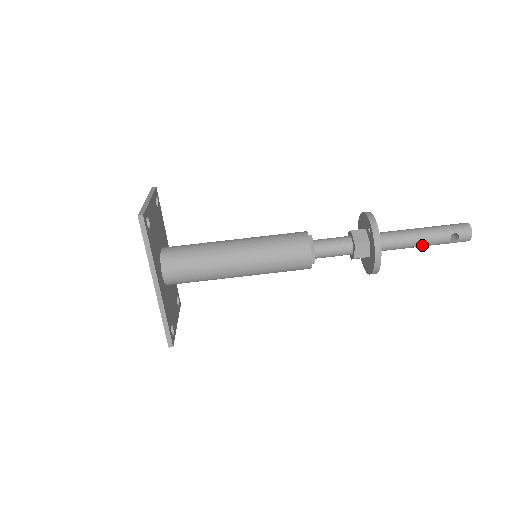
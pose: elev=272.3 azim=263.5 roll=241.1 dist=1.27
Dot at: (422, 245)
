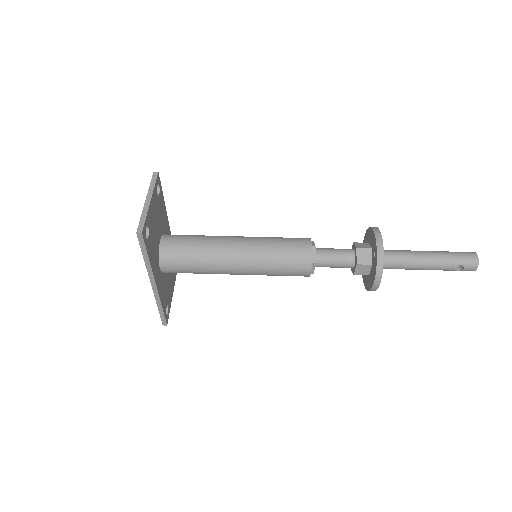
Dot at: (424, 269)
